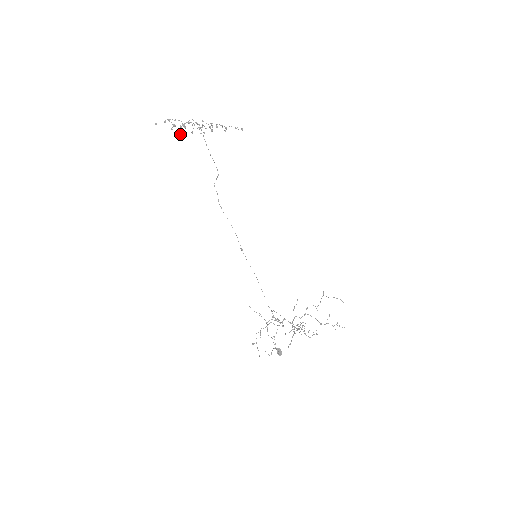
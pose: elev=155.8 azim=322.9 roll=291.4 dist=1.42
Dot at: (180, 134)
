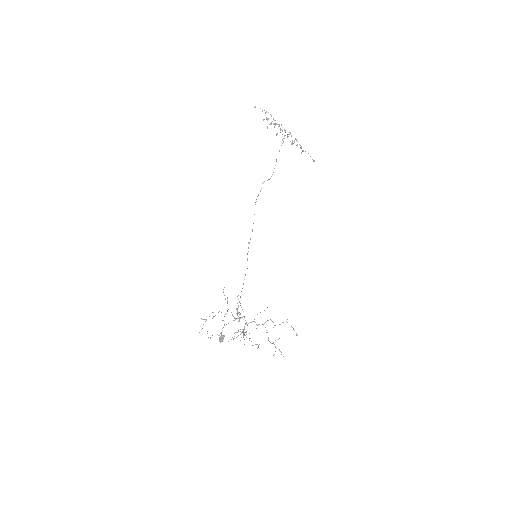
Dot at: (267, 128)
